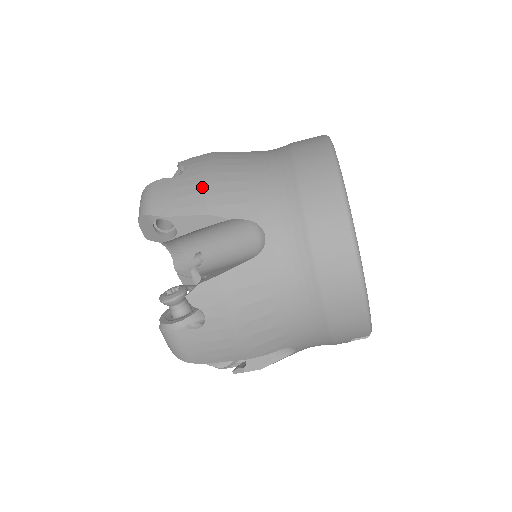
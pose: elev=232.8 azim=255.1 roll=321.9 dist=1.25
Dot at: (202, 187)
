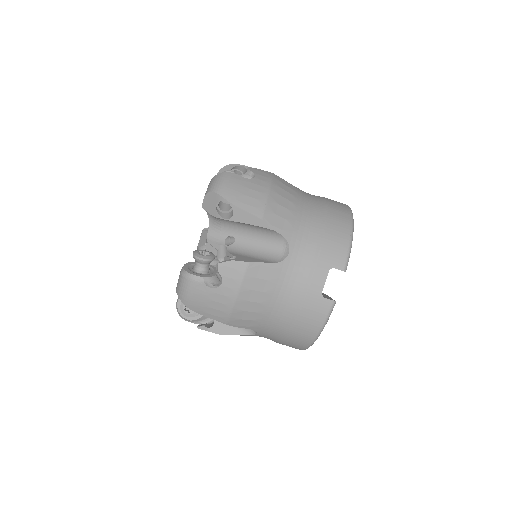
Dot at: occluded
